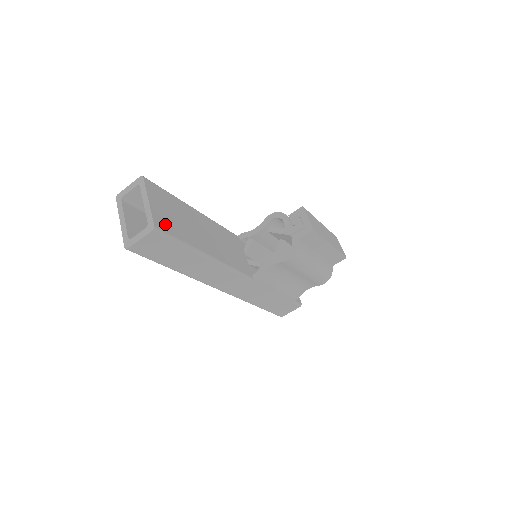
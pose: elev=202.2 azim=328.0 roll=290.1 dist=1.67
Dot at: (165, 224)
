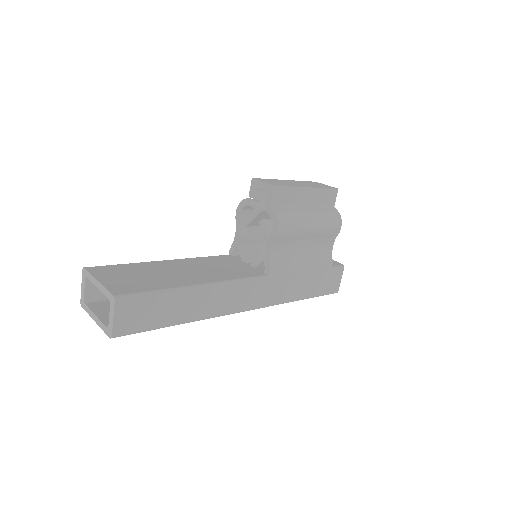
Dot at: (127, 288)
